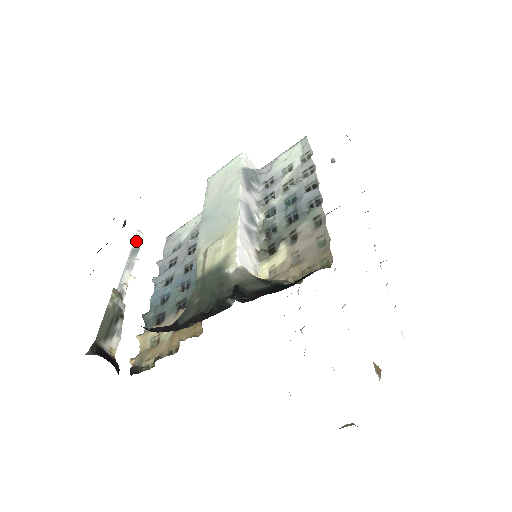
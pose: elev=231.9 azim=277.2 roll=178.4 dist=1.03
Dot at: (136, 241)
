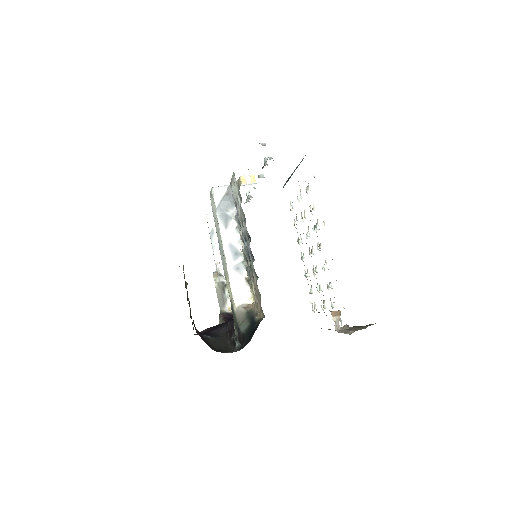
Dot at: (209, 225)
